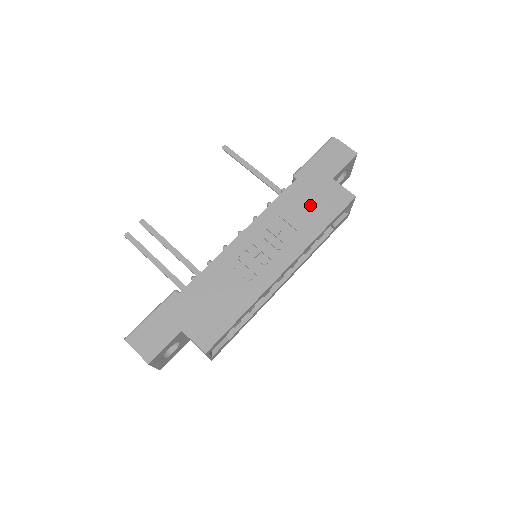
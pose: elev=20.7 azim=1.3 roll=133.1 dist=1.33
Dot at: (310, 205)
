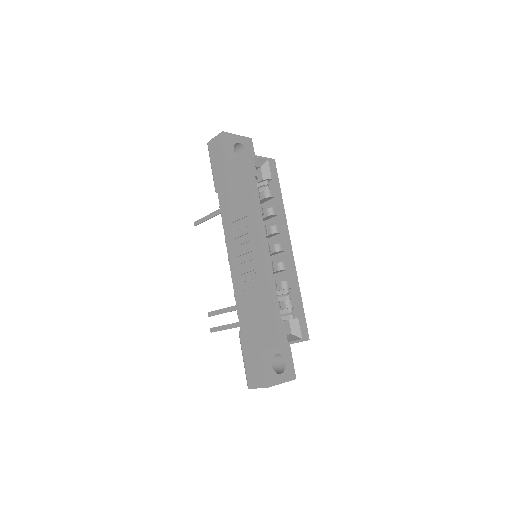
Dot at: (235, 195)
